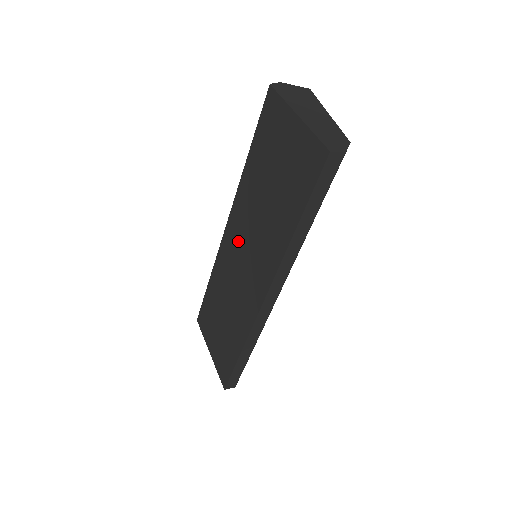
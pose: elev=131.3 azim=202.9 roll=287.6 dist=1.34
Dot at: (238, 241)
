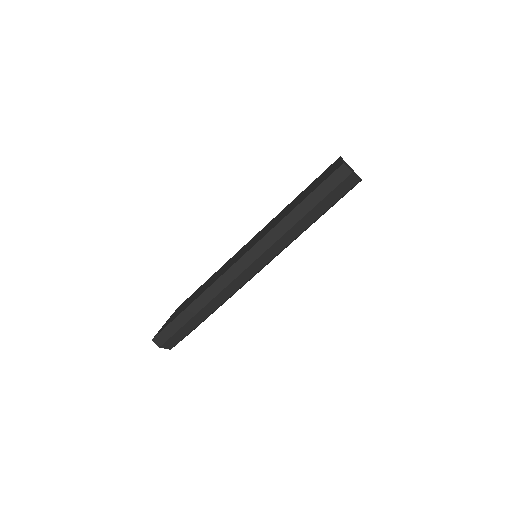
Dot at: (253, 239)
